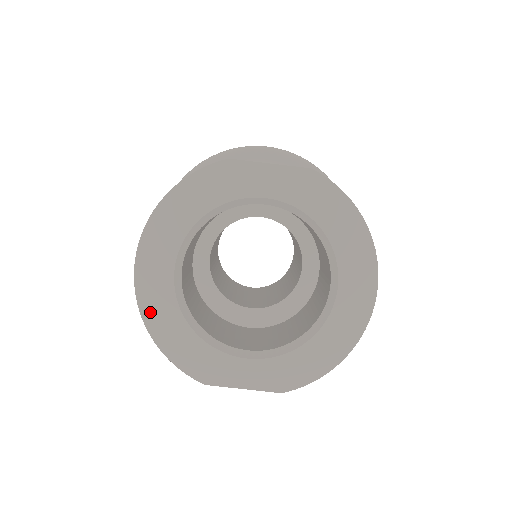
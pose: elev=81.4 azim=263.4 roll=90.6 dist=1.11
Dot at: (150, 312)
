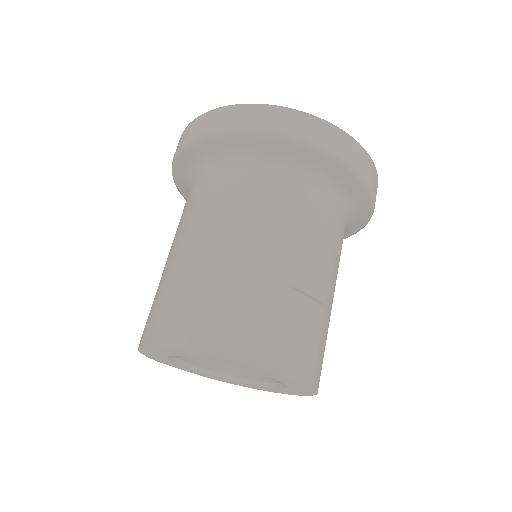
Dot at: (146, 350)
